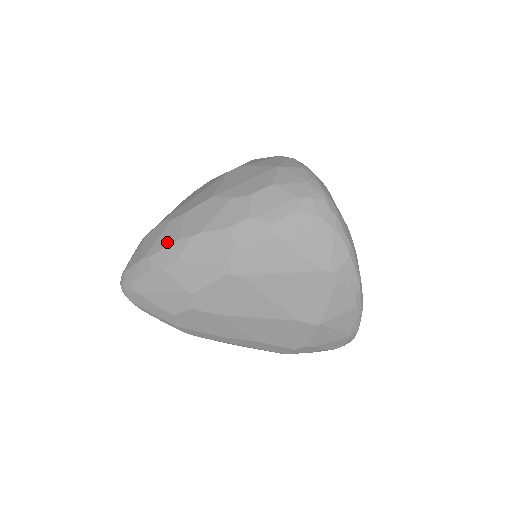
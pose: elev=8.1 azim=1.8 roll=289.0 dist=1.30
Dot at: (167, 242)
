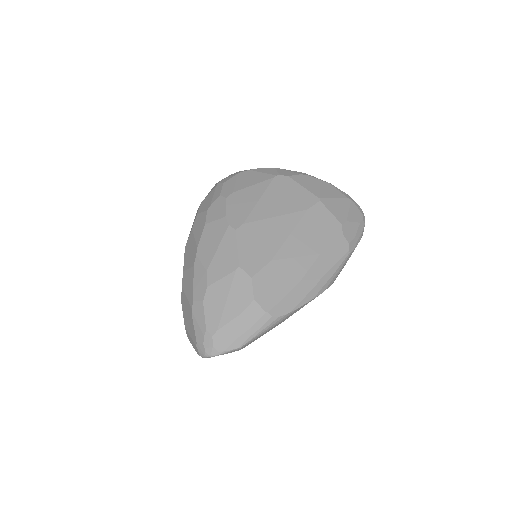
Dot at: (191, 282)
